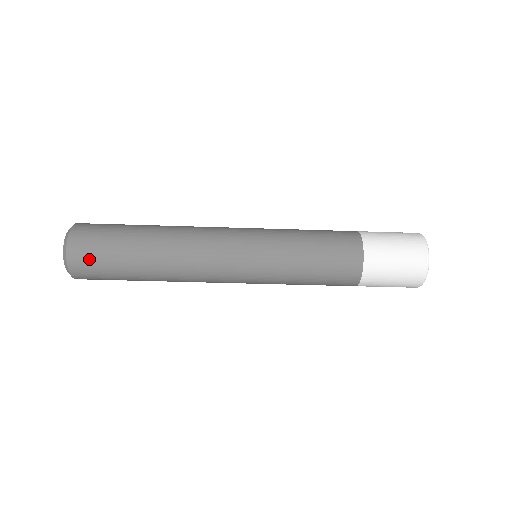
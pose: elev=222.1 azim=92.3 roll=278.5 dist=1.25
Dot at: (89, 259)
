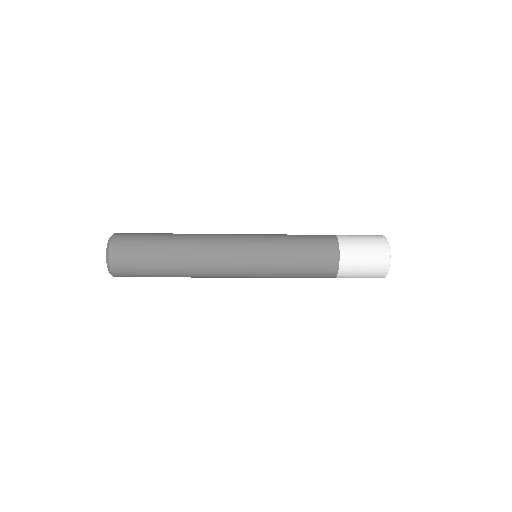
Dot at: (127, 261)
